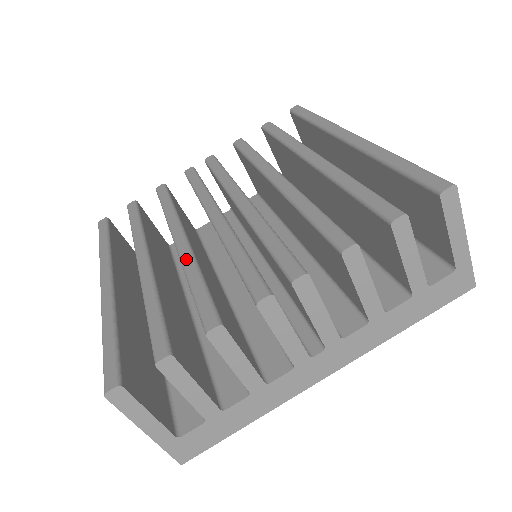
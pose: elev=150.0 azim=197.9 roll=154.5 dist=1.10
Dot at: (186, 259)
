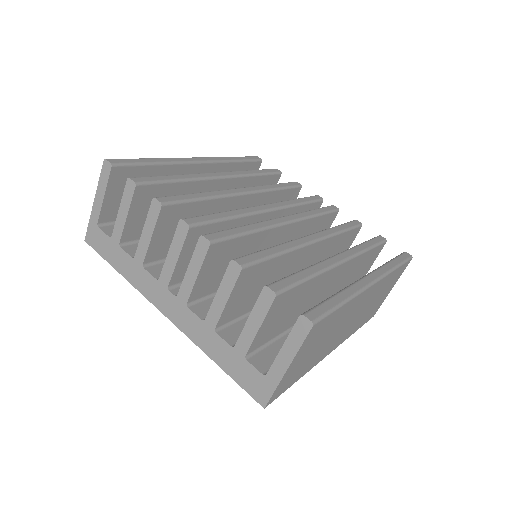
Dot at: (221, 192)
